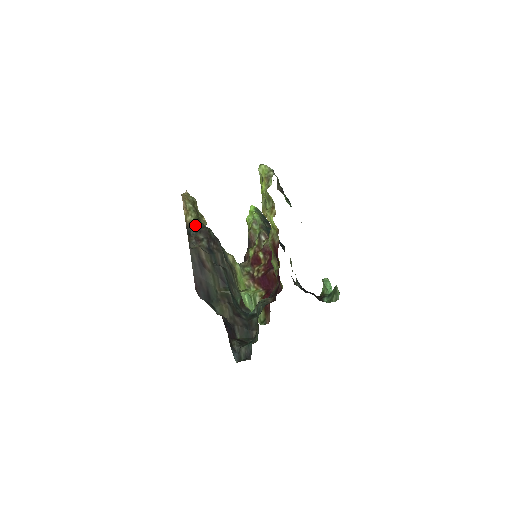
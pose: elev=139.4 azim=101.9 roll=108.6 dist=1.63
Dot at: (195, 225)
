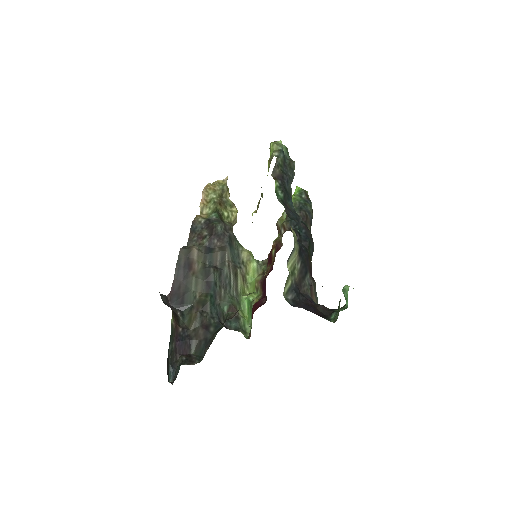
Dot at: (205, 220)
